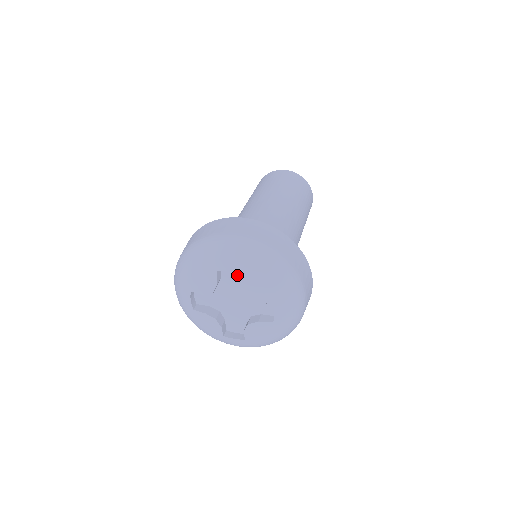
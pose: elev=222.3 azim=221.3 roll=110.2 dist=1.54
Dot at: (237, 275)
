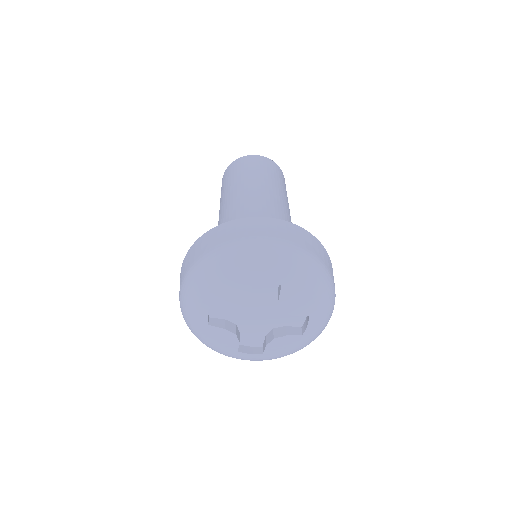
Dot at: (270, 285)
